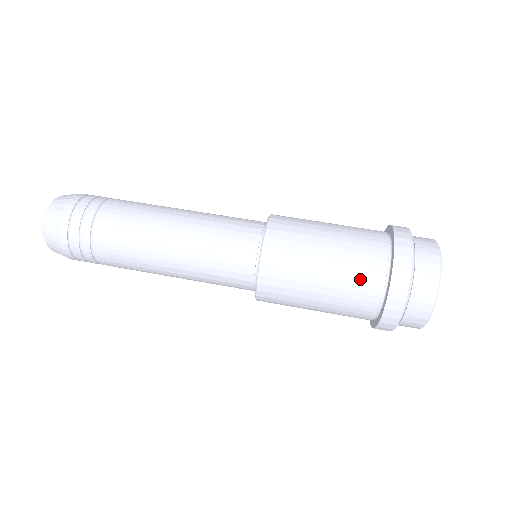
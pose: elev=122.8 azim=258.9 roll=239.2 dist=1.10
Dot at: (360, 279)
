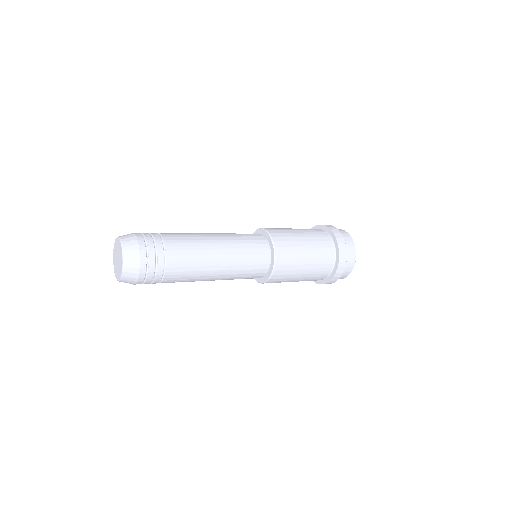
Dot at: (316, 232)
